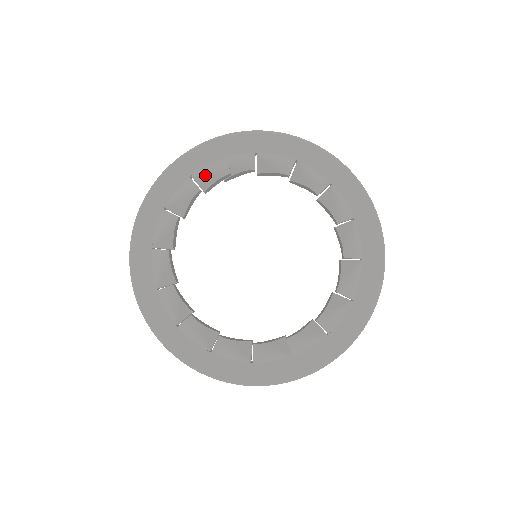
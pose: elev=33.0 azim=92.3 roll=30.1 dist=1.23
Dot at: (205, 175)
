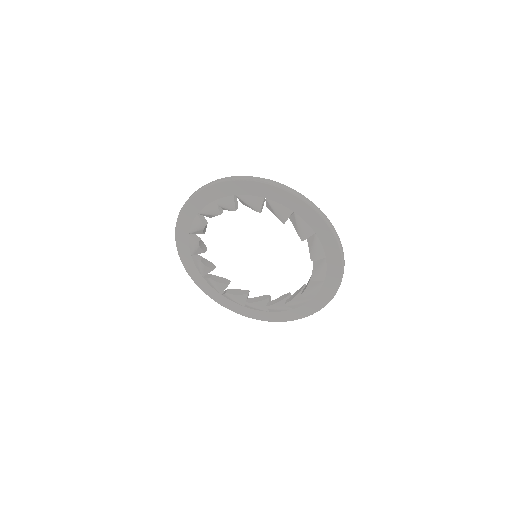
Dot at: (206, 214)
